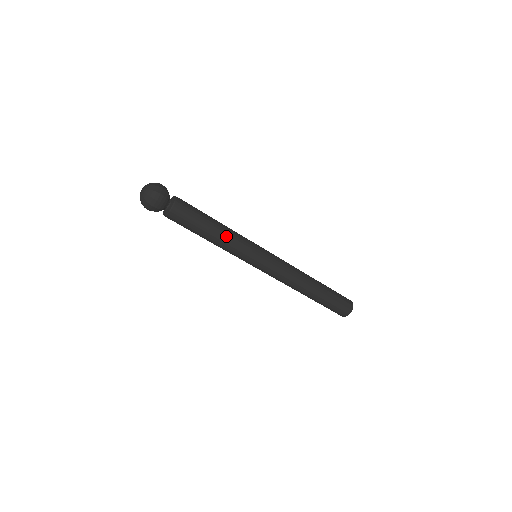
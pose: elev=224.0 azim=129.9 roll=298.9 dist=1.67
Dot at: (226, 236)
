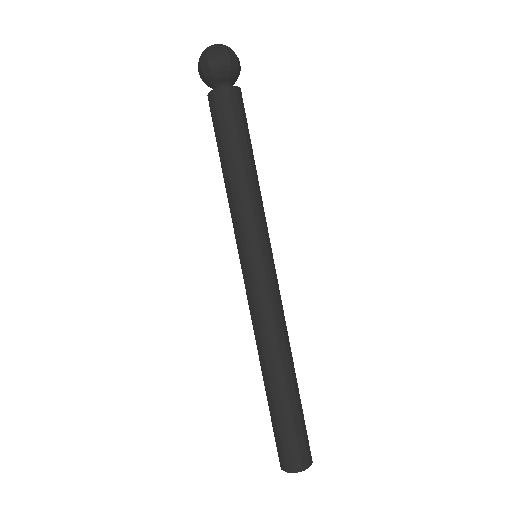
Dot at: (240, 186)
